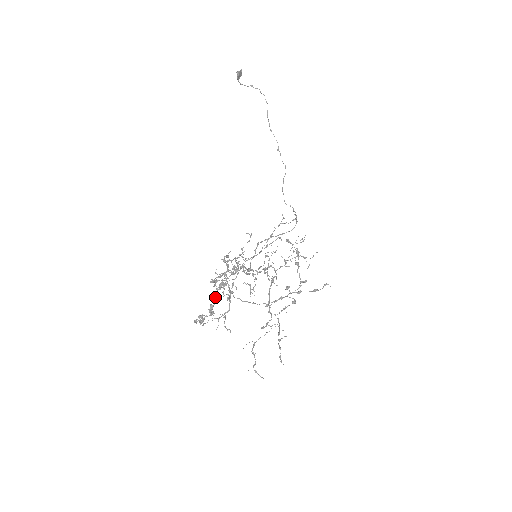
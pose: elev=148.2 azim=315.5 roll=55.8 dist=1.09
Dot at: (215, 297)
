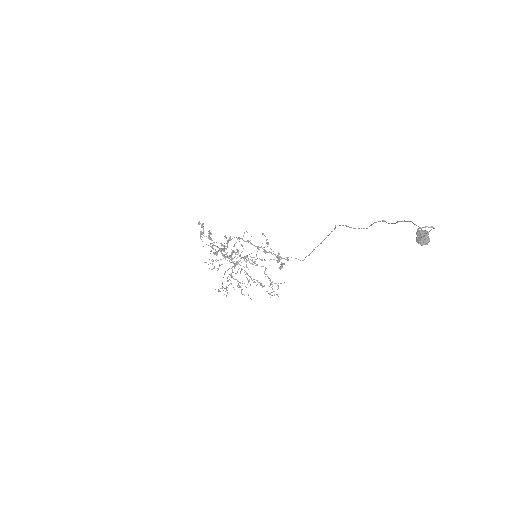
Dot at: occluded
